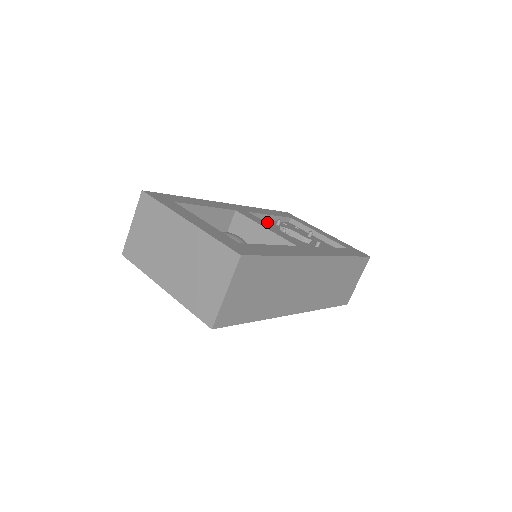
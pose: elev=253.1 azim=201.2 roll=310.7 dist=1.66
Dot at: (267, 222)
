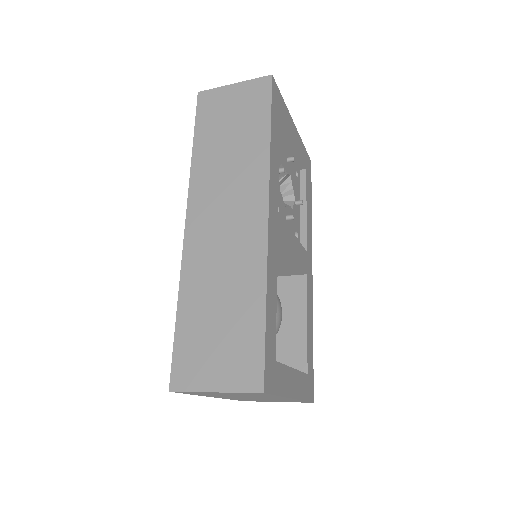
Dot at: occluded
